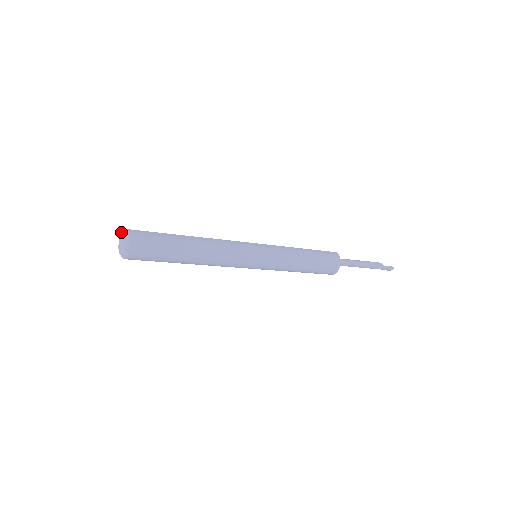
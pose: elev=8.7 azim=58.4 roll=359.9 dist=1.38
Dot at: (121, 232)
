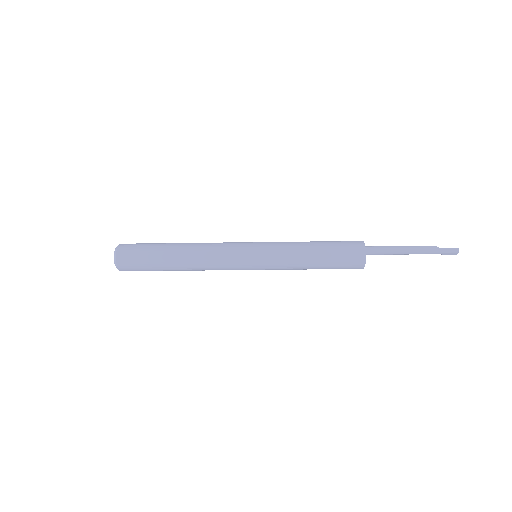
Dot at: occluded
